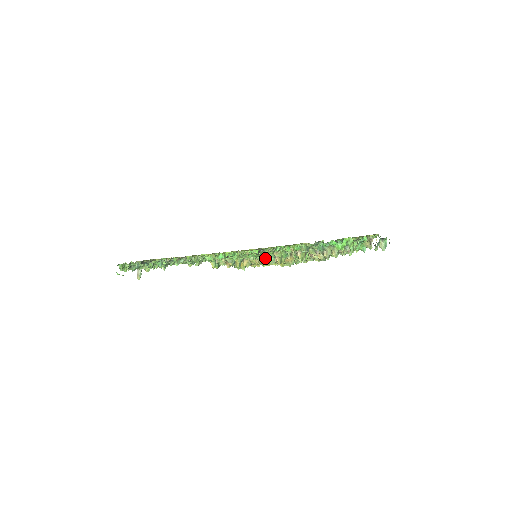
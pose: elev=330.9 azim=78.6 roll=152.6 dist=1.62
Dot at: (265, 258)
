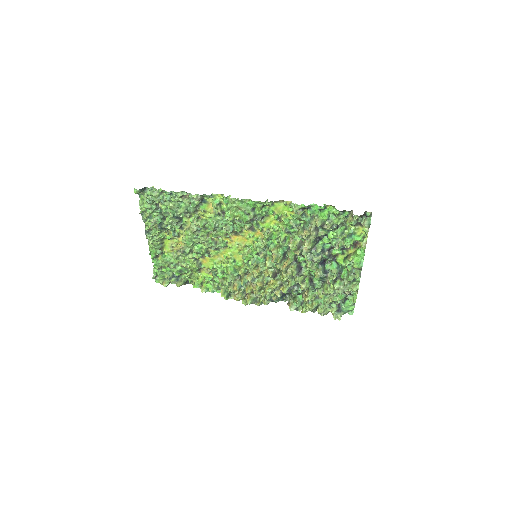
Dot at: (266, 268)
